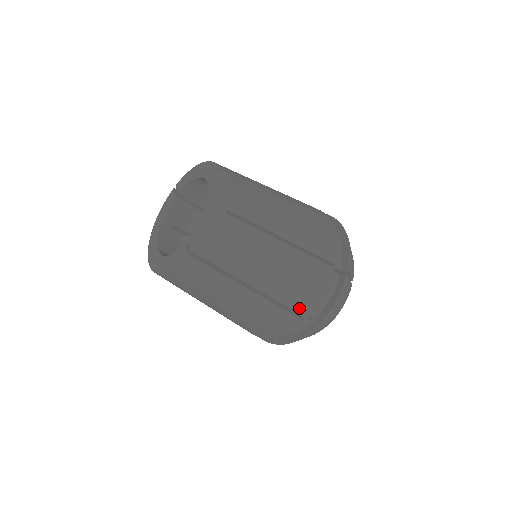
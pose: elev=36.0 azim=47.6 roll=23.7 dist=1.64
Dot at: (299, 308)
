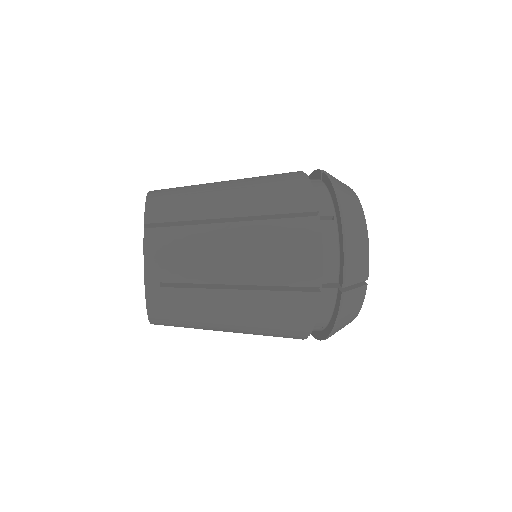
Dot at: (293, 332)
